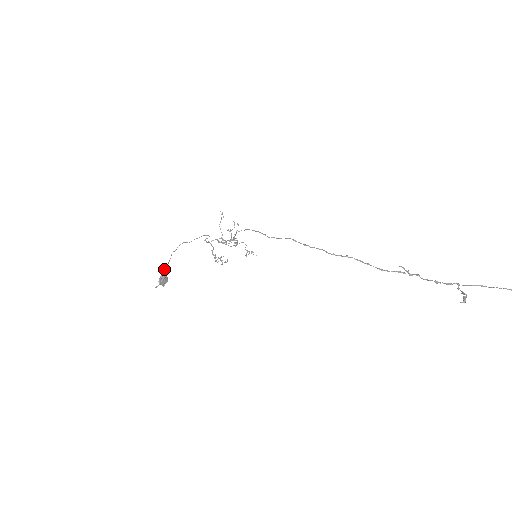
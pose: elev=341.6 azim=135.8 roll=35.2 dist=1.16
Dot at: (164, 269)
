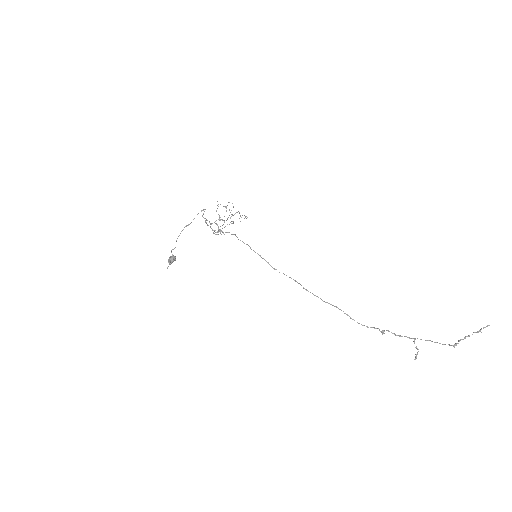
Dot at: (171, 251)
